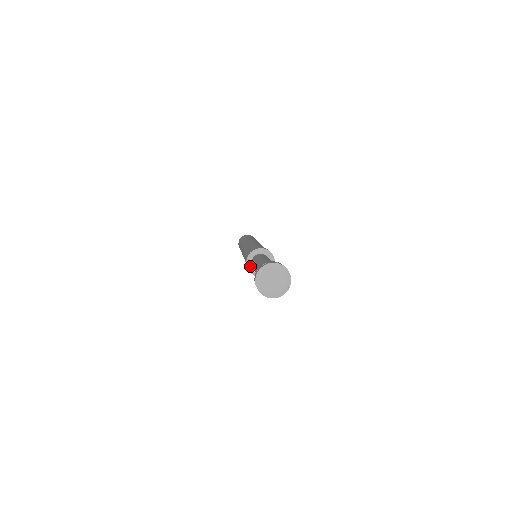
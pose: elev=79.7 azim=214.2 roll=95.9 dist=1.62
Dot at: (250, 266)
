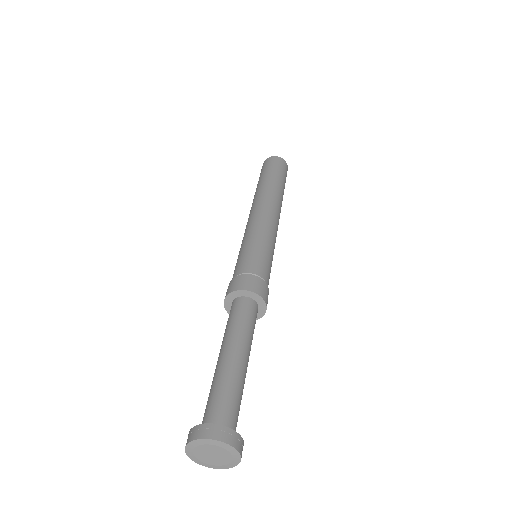
Dot at: (229, 305)
